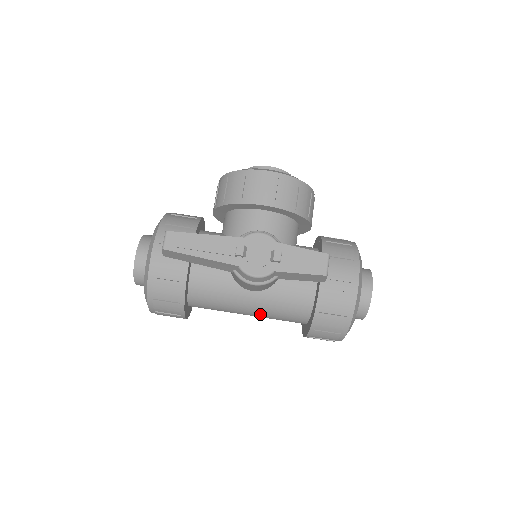
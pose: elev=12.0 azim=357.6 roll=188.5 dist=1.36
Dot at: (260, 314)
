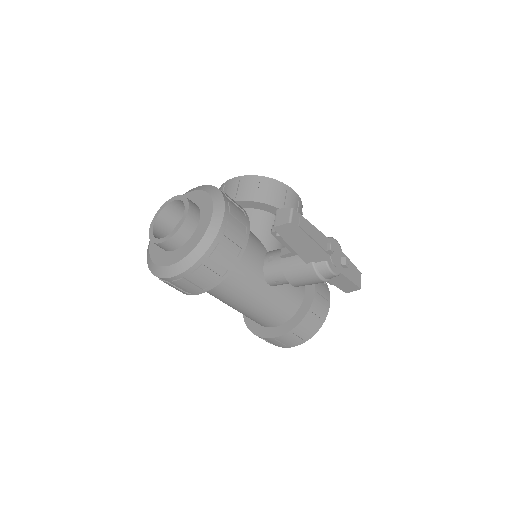
Dot at: (255, 308)
